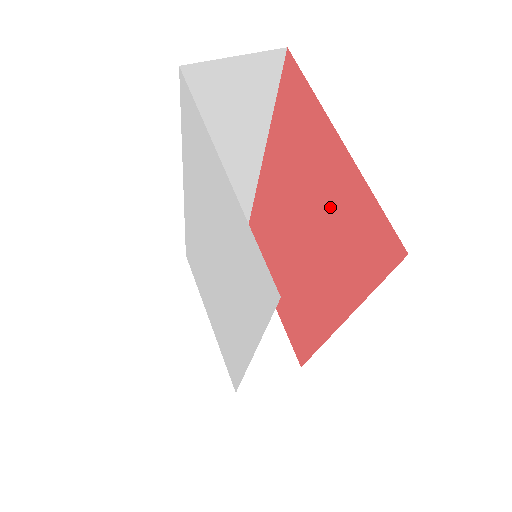
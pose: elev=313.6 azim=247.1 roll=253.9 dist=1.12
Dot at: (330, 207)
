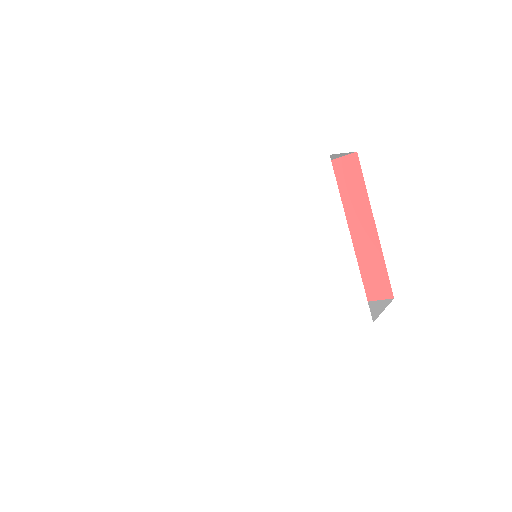
Dot at: occluded
